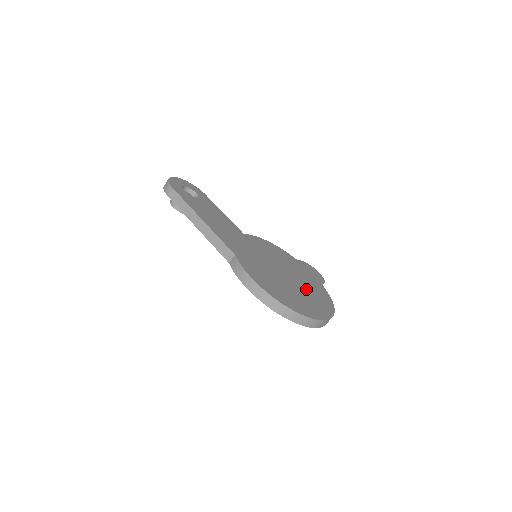
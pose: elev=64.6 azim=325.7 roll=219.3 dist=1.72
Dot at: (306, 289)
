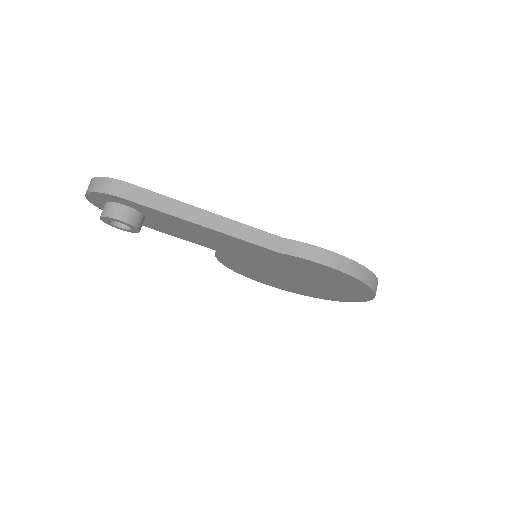
Dot at: occluded
